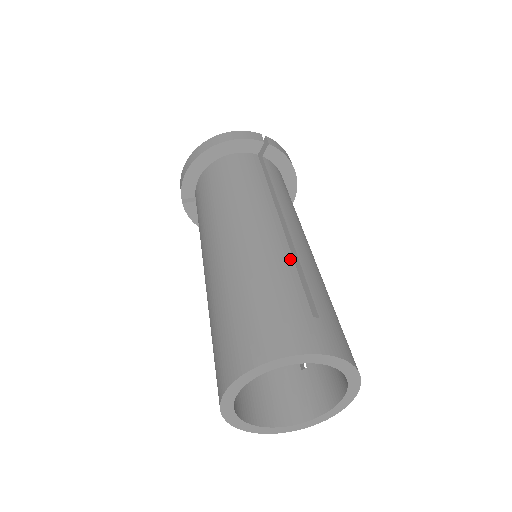
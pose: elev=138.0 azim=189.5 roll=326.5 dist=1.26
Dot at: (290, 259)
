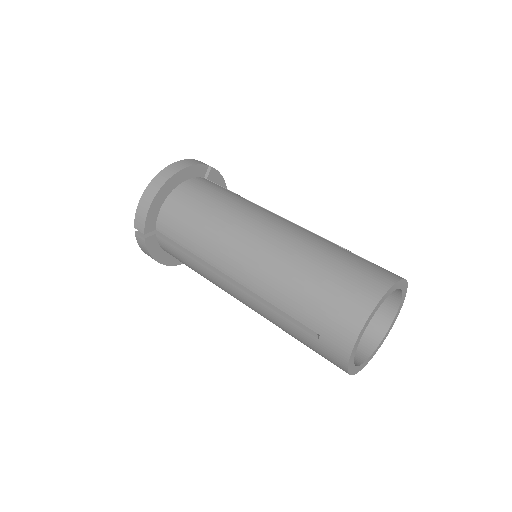
Dot at: (319, 236)
